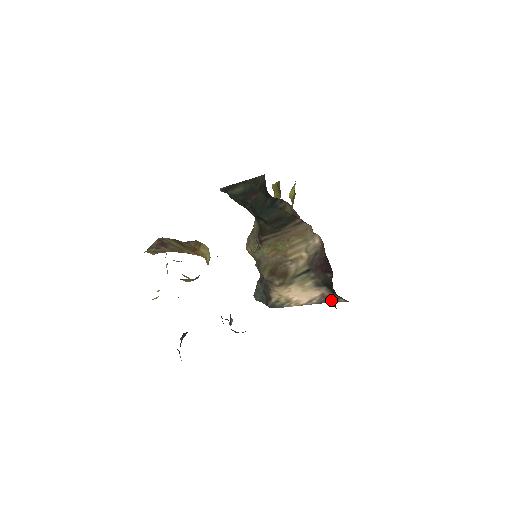
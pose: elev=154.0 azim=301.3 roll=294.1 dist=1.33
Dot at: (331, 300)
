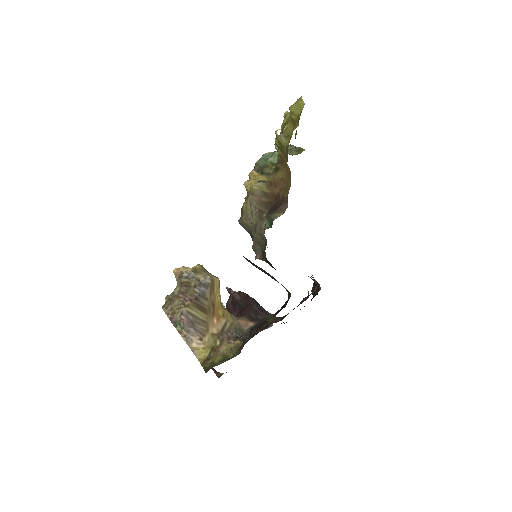
Dot at: occluded
